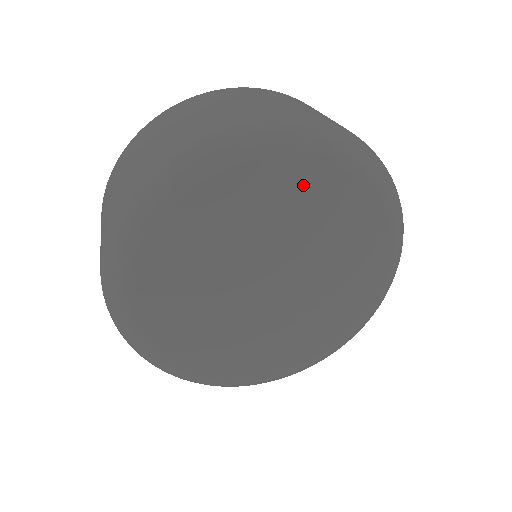
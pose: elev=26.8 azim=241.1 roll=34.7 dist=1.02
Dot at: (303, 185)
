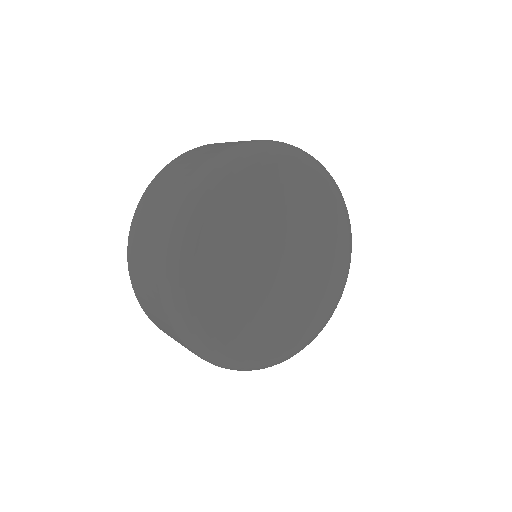
Dot at: (270, 184)
